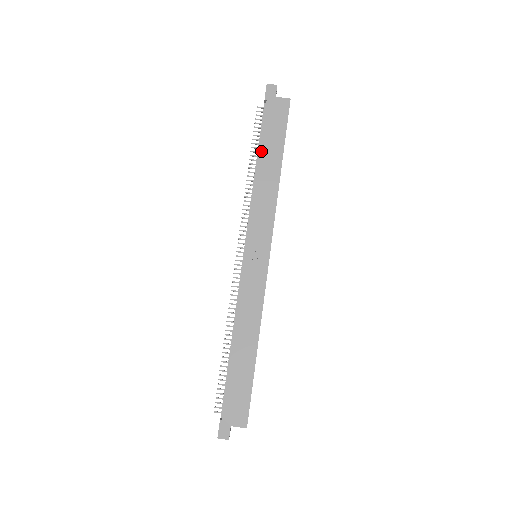
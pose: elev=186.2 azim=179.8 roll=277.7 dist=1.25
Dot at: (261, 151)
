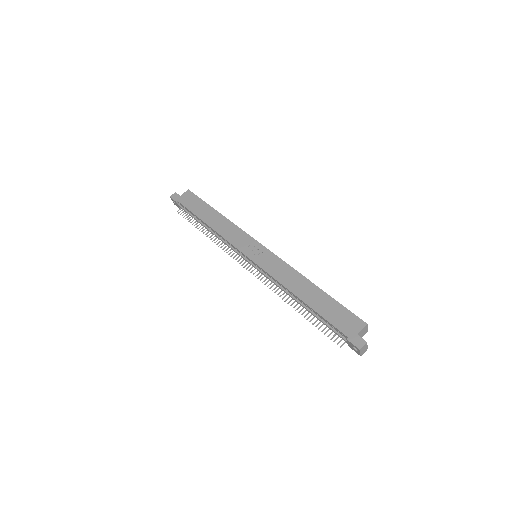
Dot at: (200, 217)
